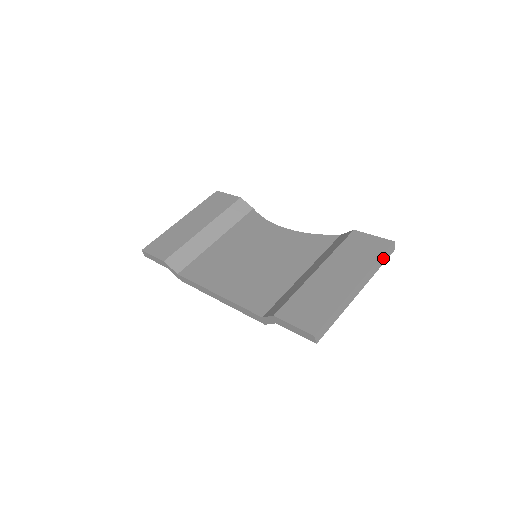
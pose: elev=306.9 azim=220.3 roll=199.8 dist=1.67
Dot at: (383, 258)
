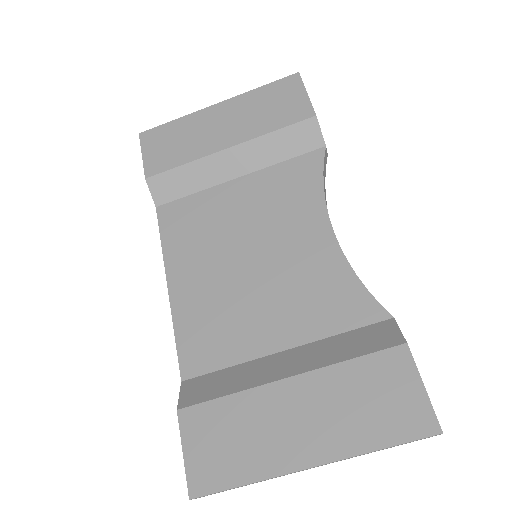
Dot at: (399, 444)
